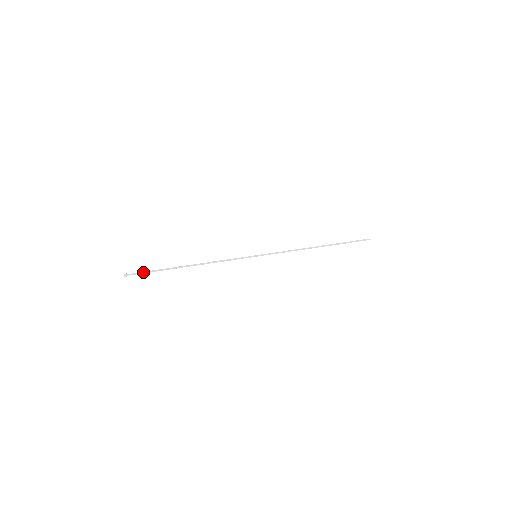
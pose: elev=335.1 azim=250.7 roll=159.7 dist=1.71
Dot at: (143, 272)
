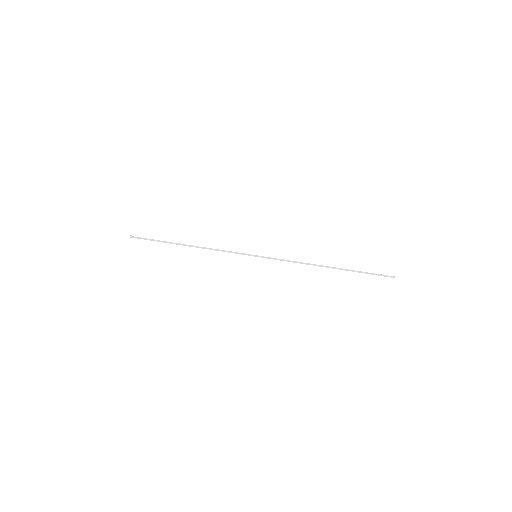
Dot at: (146, 239)
